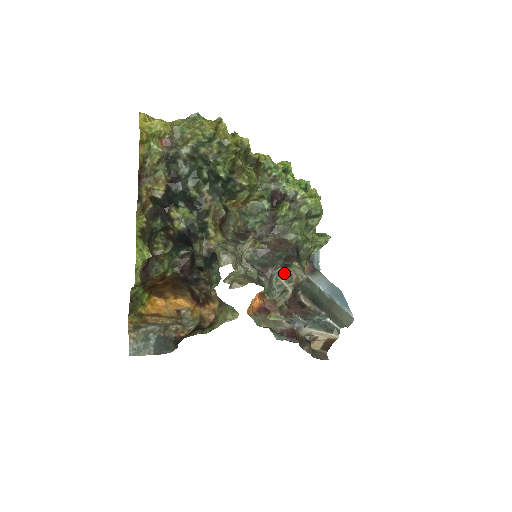
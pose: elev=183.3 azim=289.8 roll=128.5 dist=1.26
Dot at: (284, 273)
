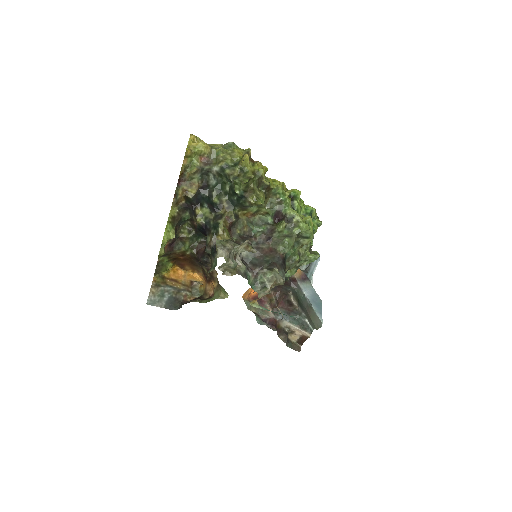
Dot at: (267, 274)
